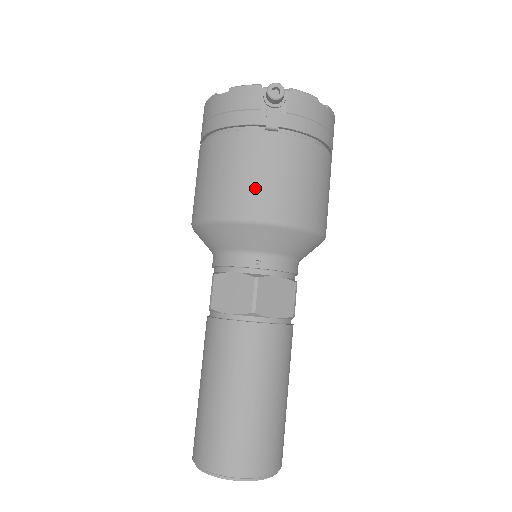
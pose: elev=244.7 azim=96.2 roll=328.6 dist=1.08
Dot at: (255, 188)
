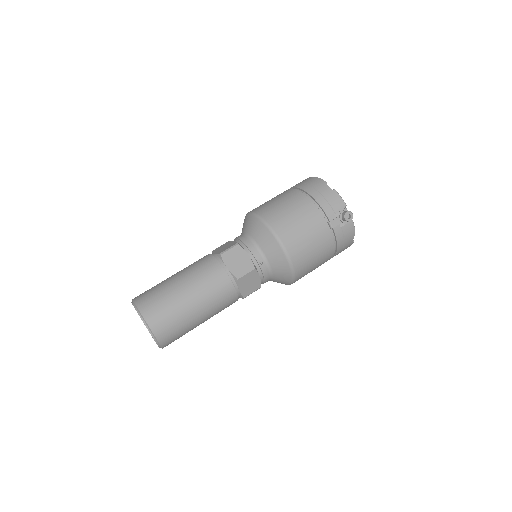
Dot at: (299, 238)
